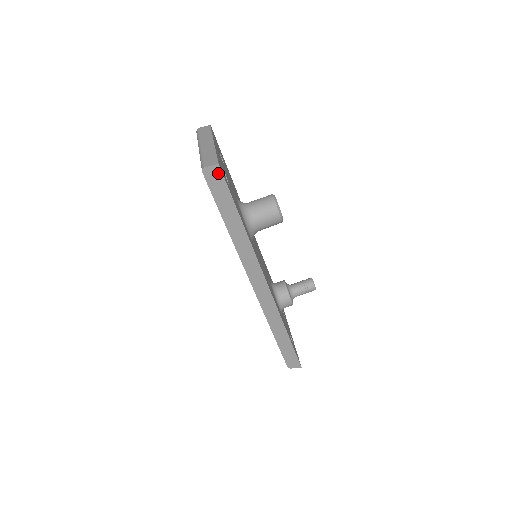
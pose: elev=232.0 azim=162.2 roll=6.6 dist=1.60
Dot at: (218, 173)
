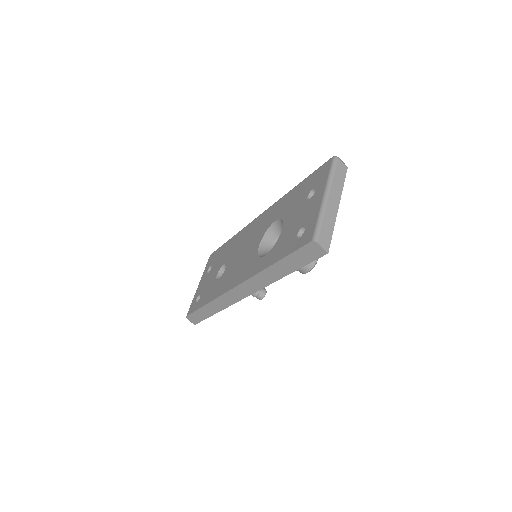
Dot at: (319, 253)
